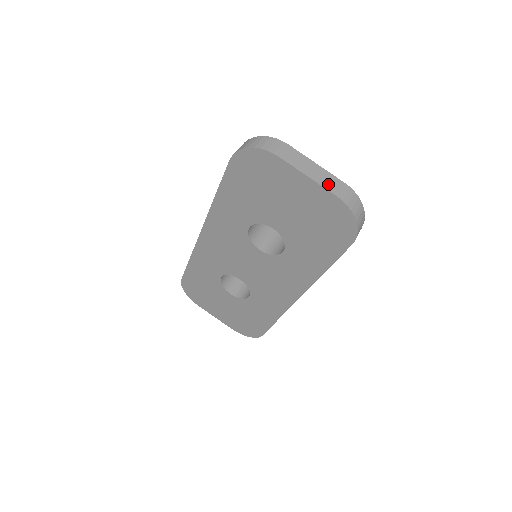
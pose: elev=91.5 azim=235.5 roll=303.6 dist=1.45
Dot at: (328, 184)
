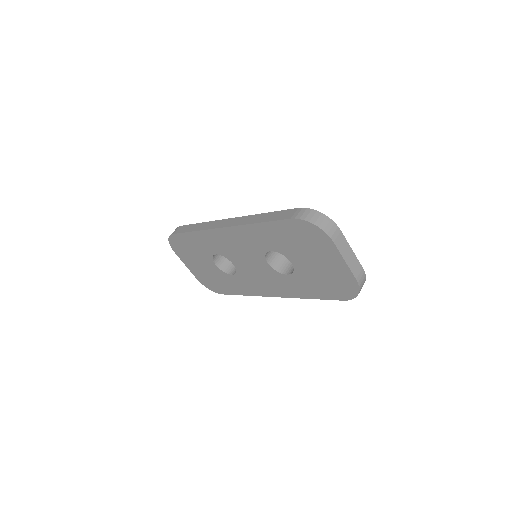
Dot at: (354, 269)
